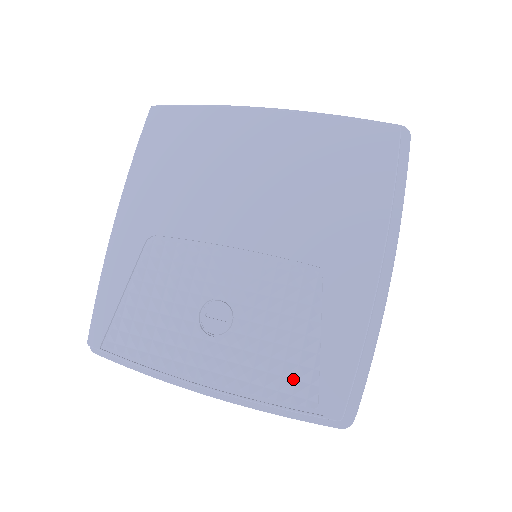
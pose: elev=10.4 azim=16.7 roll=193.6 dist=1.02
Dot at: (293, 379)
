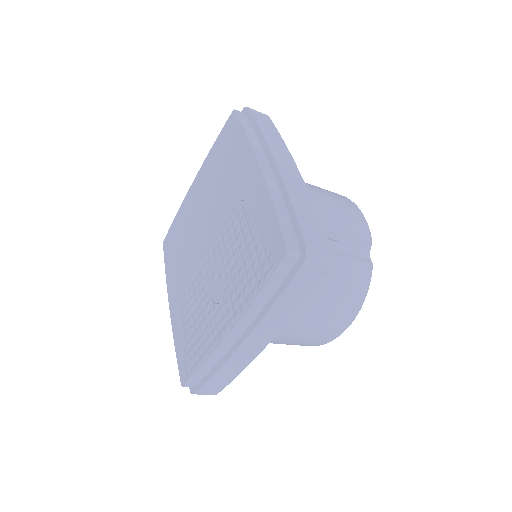
Dot at: (258, 267)
